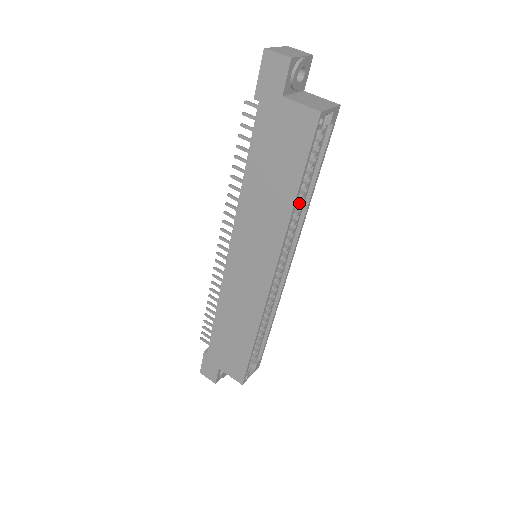
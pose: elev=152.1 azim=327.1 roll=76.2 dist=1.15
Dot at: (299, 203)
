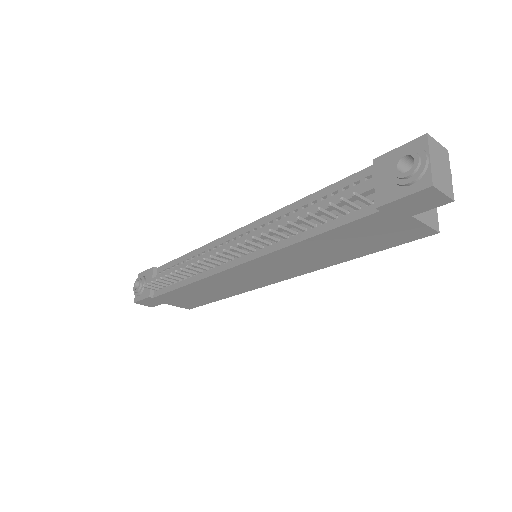
Dot at: occluded
